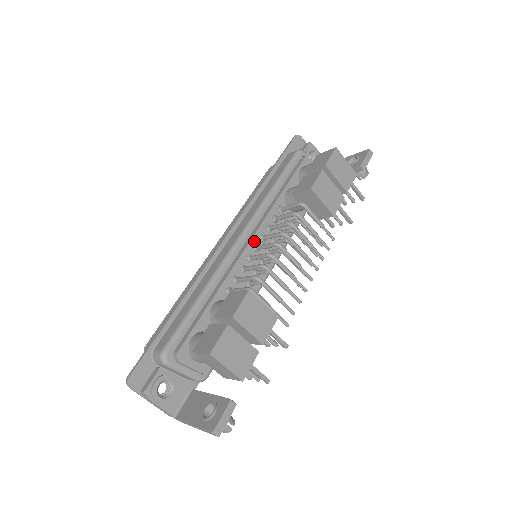
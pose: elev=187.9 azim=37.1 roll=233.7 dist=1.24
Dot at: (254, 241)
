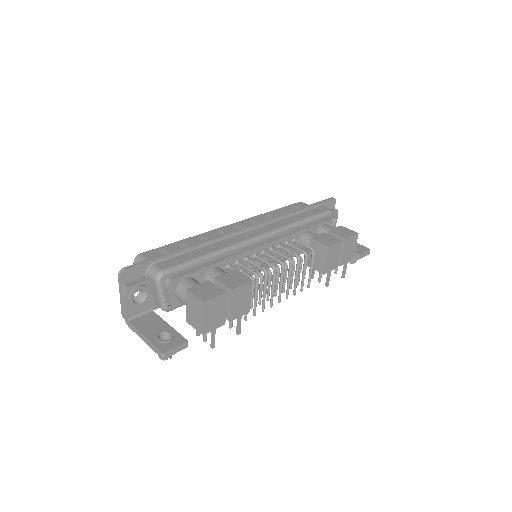
Dot at: (266, 247)
